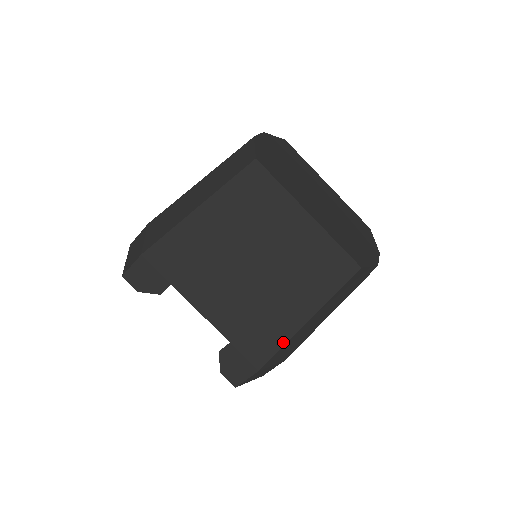
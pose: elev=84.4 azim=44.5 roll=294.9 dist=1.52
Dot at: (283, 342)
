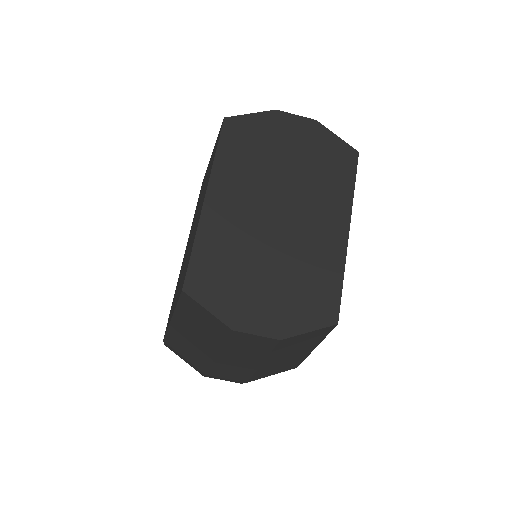
Dot at: occluded
